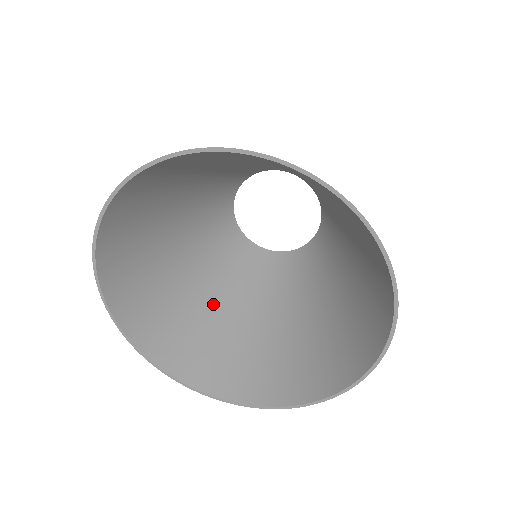
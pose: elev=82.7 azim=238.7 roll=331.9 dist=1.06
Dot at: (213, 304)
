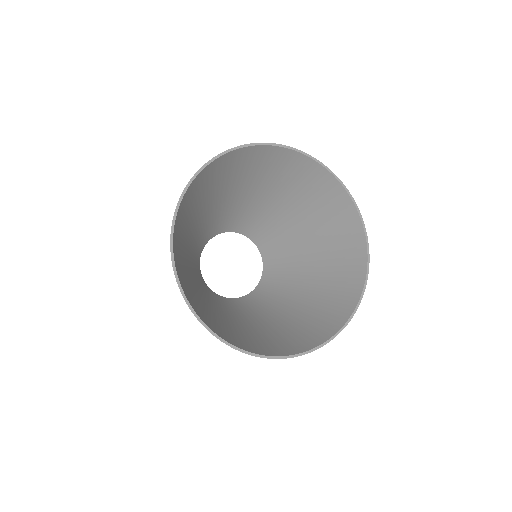
Dot at: (198, 291)
